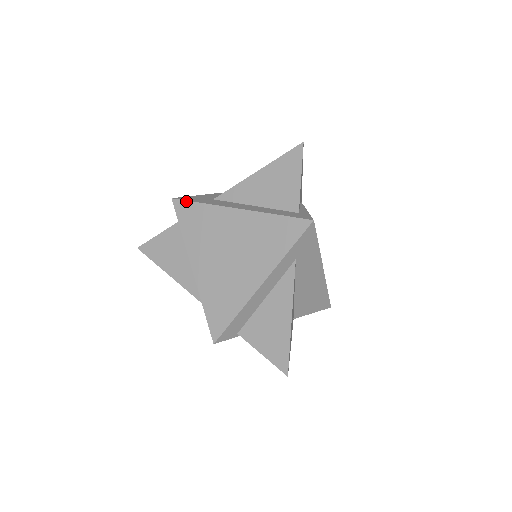
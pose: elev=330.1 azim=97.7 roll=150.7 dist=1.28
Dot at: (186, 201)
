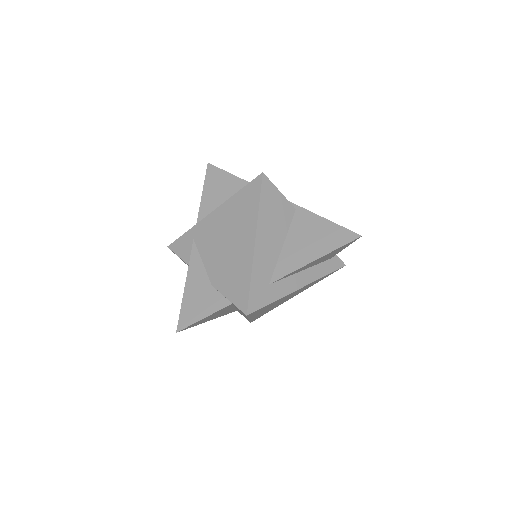
Dot at: occluded
